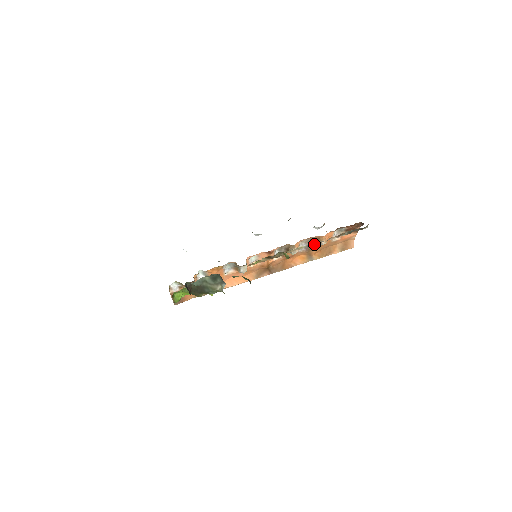
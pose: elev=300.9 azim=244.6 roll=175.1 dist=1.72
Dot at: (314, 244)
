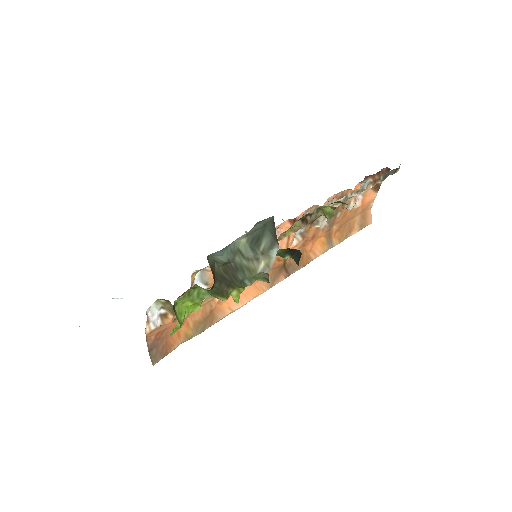
Dot at: (338, 211)
